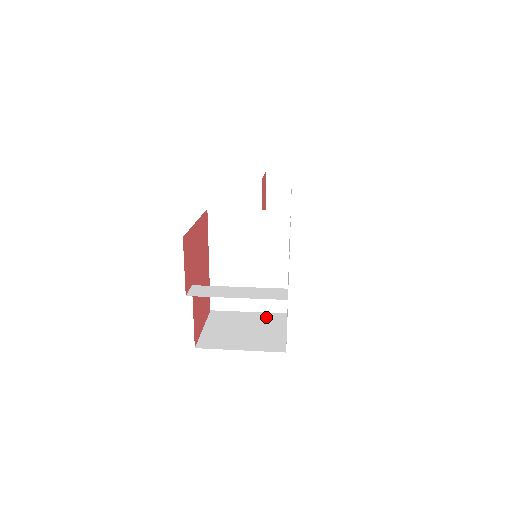
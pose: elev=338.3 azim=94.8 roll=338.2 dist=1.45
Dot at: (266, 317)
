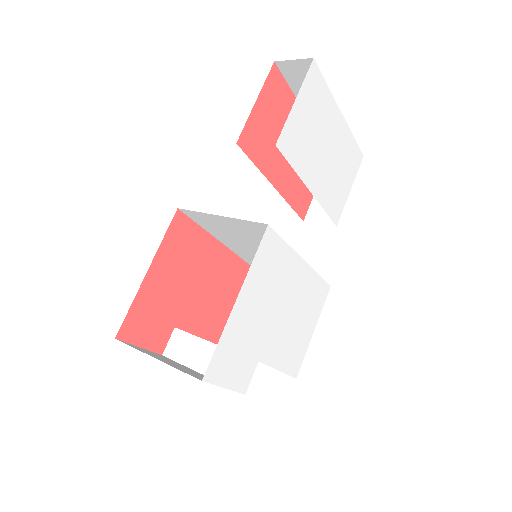
Dot at: occluded
